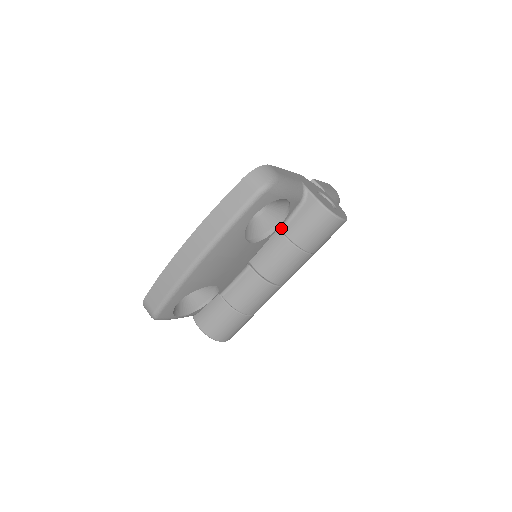
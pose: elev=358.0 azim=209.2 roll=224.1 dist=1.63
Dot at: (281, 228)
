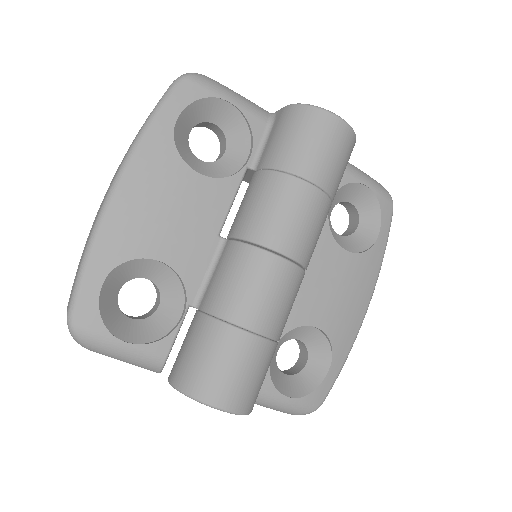
Dot at: (254, 166)
